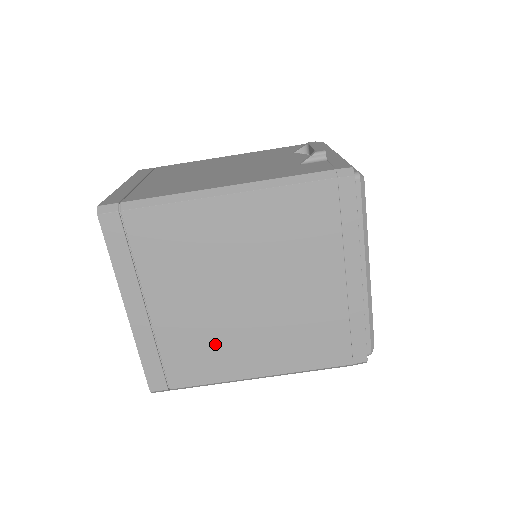
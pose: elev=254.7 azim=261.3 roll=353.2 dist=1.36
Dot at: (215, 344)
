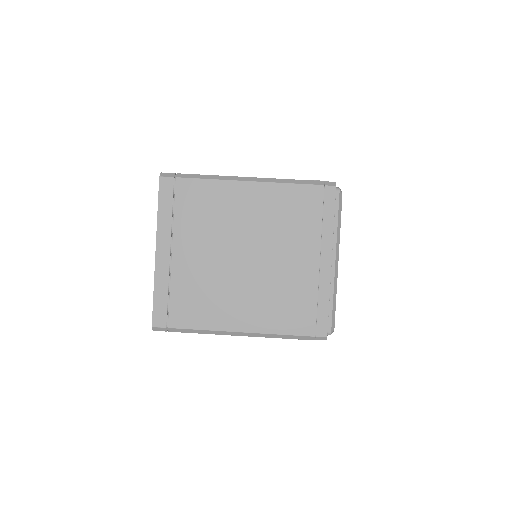
Dot at: (213, 294)
